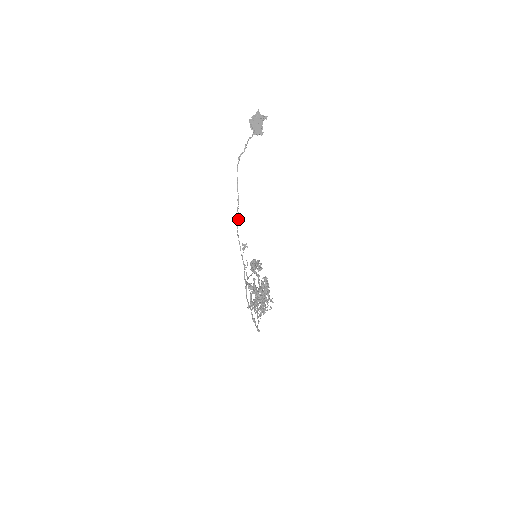
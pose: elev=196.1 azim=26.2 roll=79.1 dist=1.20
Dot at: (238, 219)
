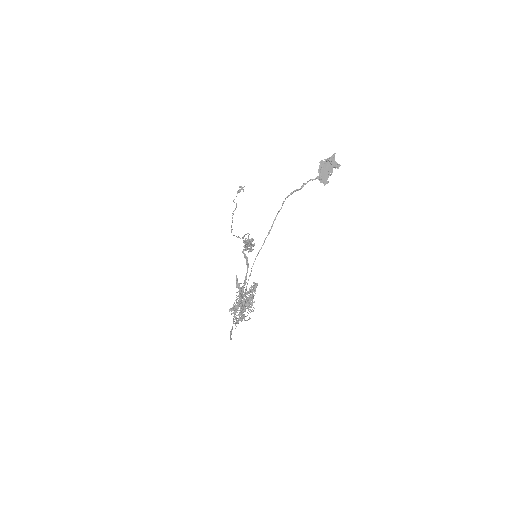
Dot at: occluded
